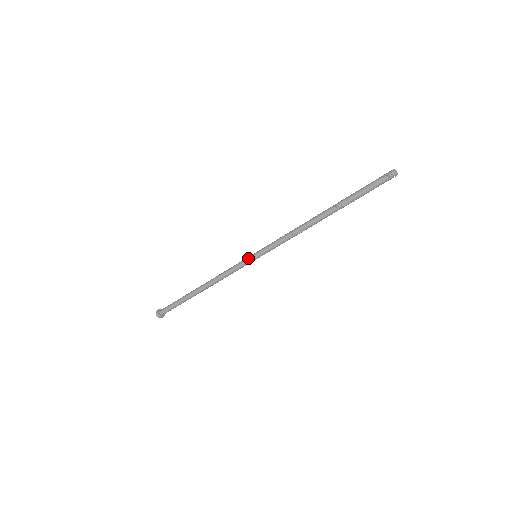
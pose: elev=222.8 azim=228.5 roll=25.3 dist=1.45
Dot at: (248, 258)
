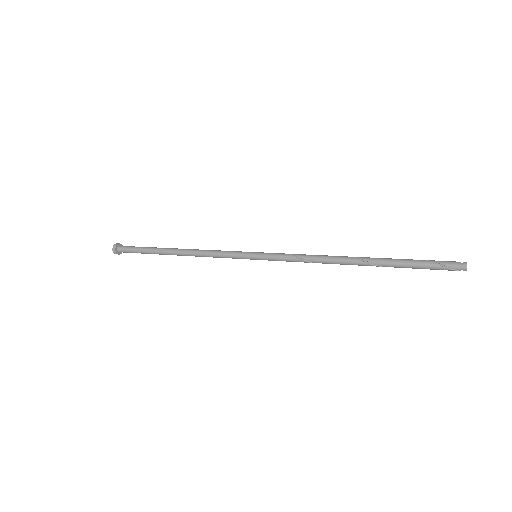
Dot at: (246, 257)
